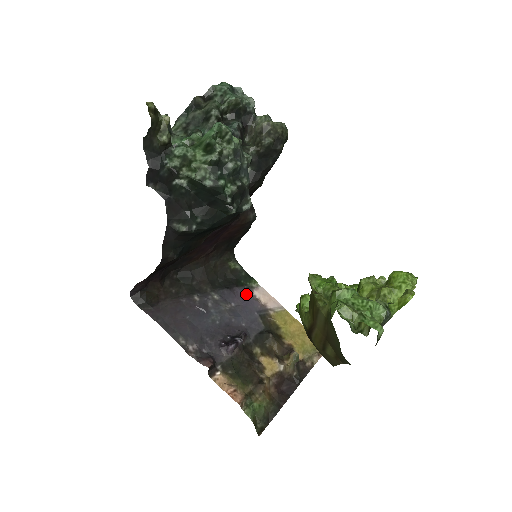
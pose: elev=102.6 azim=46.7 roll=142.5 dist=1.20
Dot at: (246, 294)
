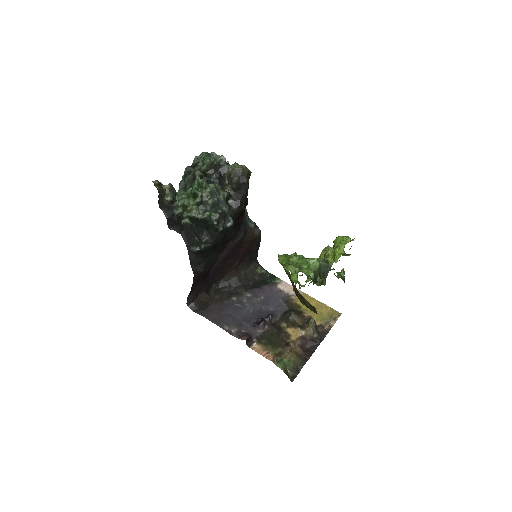
Dot at: (272, 289)
